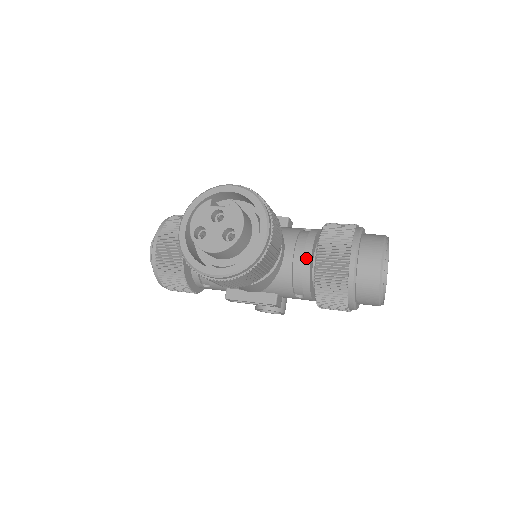
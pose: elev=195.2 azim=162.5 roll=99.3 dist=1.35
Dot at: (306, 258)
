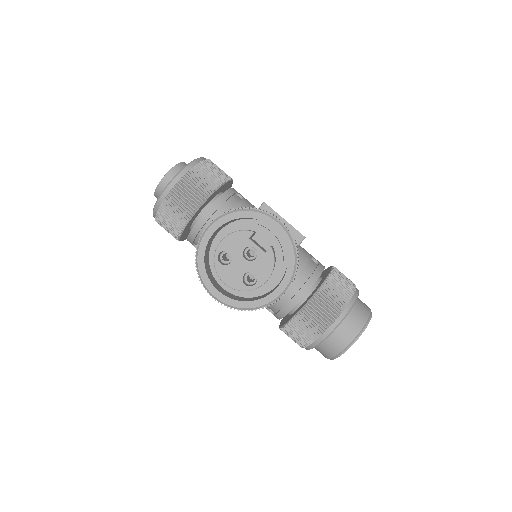
Dot at: (297, 297)
